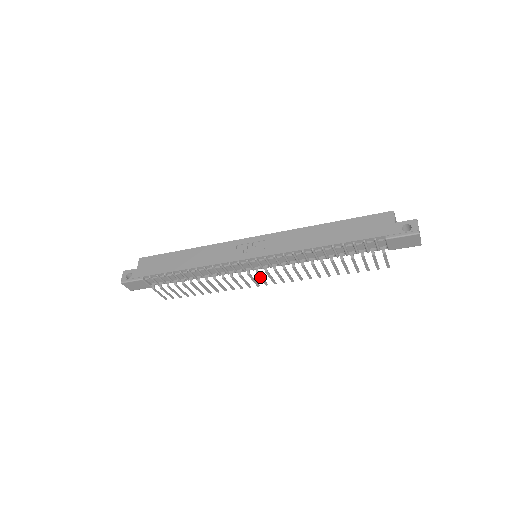
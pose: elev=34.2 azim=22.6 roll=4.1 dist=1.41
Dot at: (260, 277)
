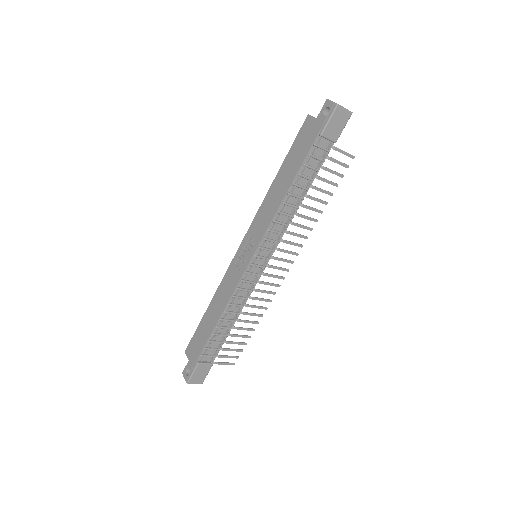
Dot at: (275, 268)
